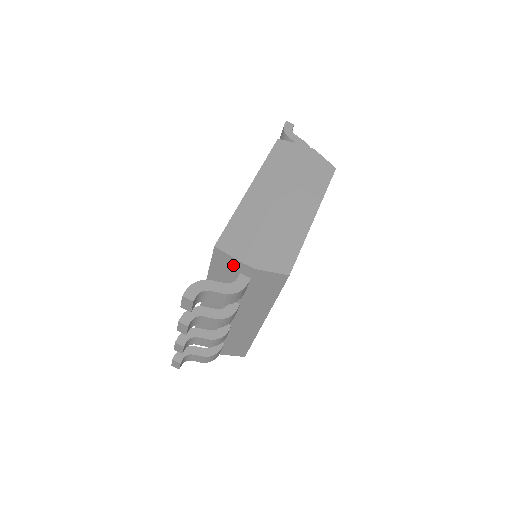
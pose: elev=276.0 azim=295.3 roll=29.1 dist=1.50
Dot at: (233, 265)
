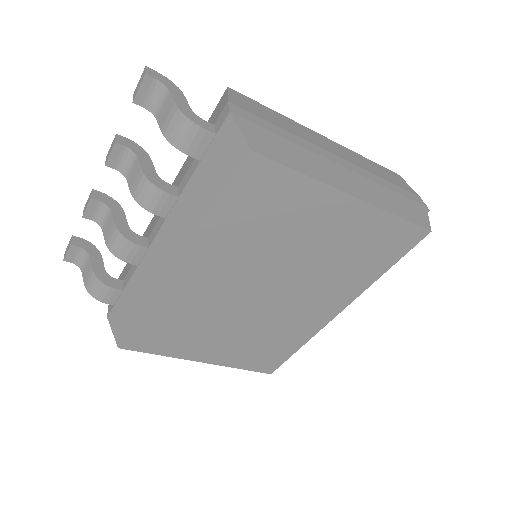
Dot at: (219, 112)
